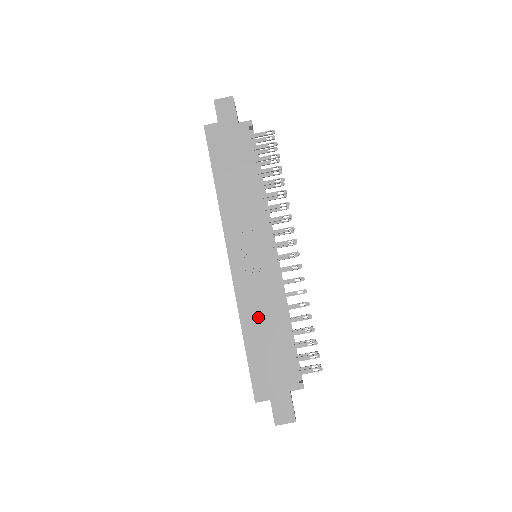
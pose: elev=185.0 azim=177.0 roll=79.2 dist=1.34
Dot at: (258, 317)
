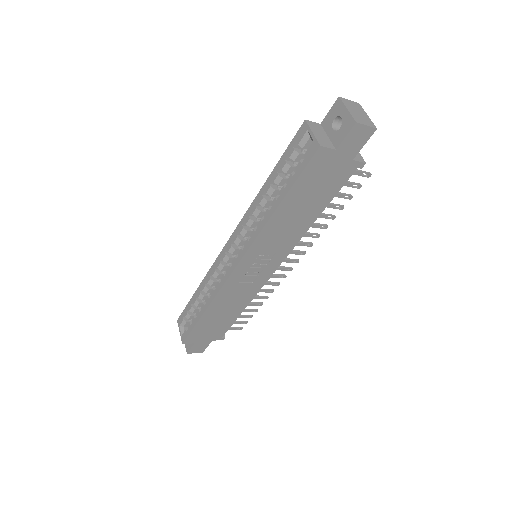
Dot at: (226, 304)
